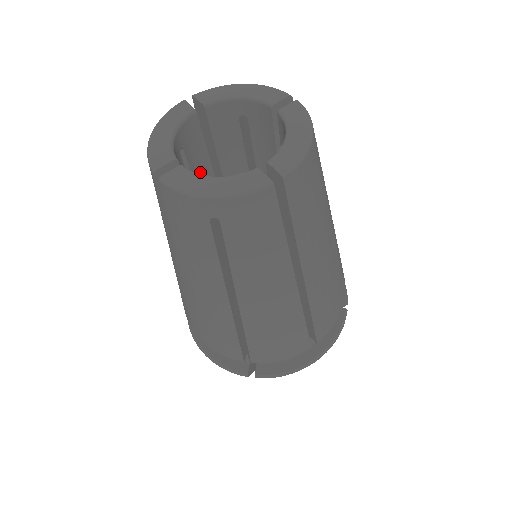
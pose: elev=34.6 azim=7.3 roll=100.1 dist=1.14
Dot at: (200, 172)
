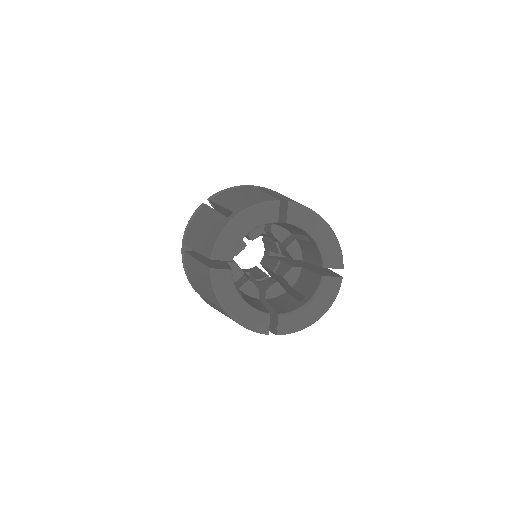
Dot at: occluded
